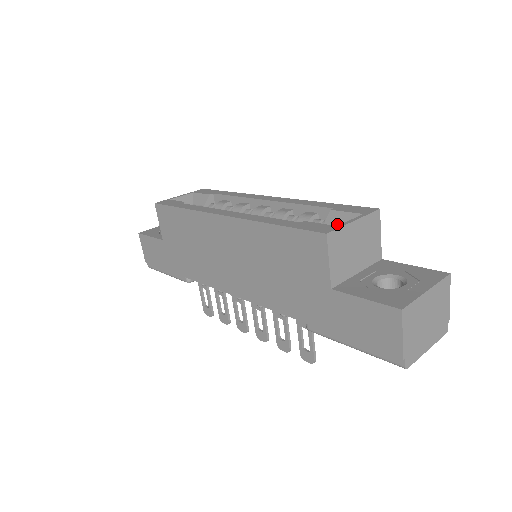
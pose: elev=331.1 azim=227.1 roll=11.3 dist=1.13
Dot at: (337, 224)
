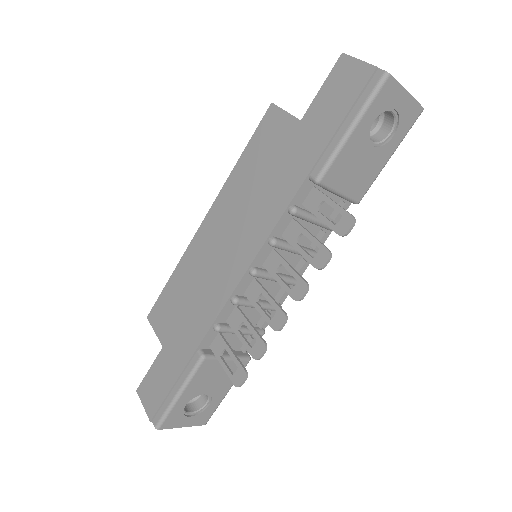
Dot at: occluded
